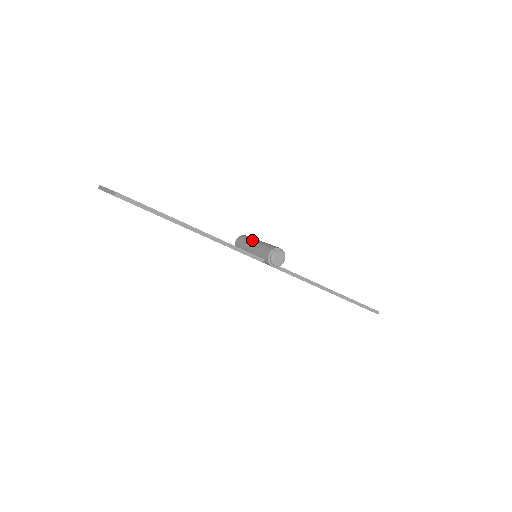
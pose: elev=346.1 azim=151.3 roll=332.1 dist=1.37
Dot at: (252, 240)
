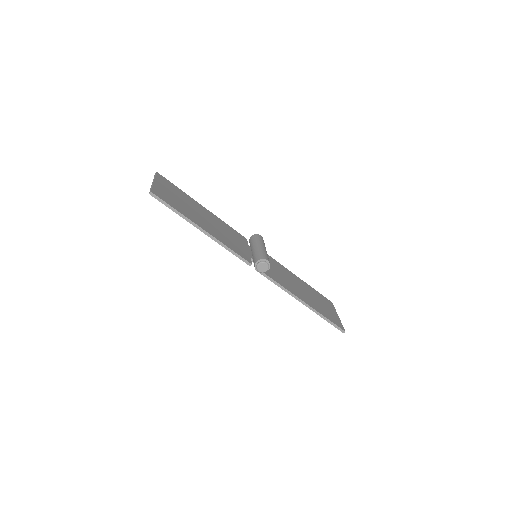
Dot at: (258, 243)
